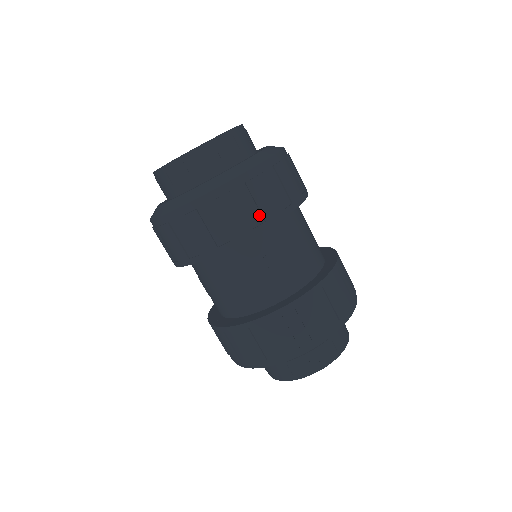
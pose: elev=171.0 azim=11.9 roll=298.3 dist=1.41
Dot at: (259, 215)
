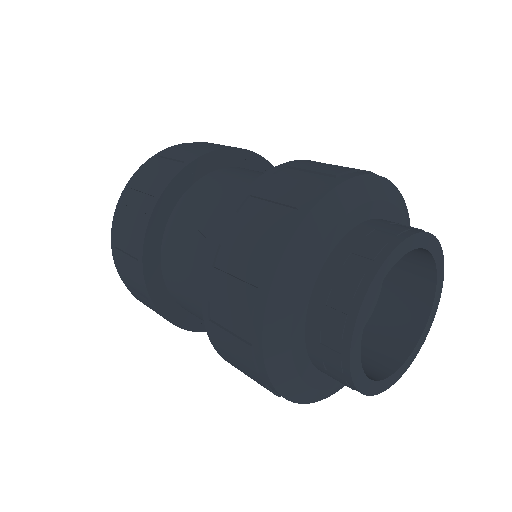
Dot at: (149, 198)
